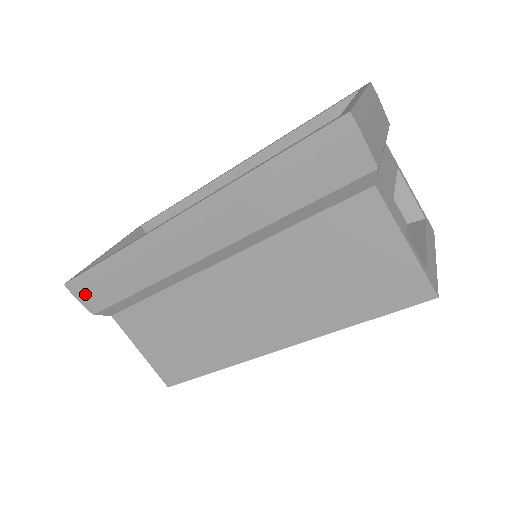
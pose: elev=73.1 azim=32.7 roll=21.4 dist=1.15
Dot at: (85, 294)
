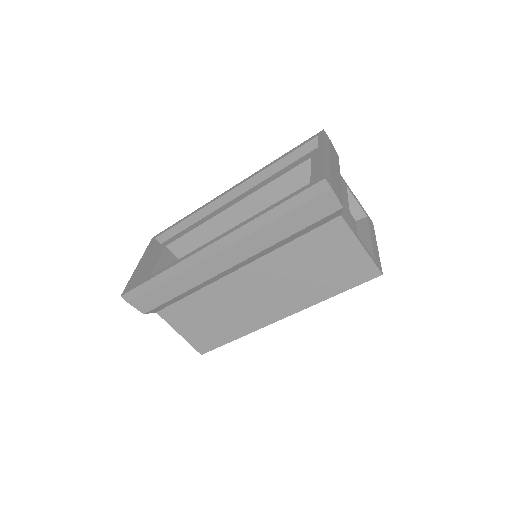
Dot at: (138, 301)
